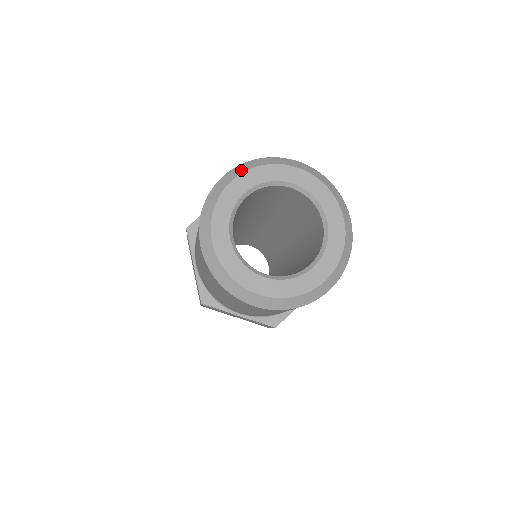
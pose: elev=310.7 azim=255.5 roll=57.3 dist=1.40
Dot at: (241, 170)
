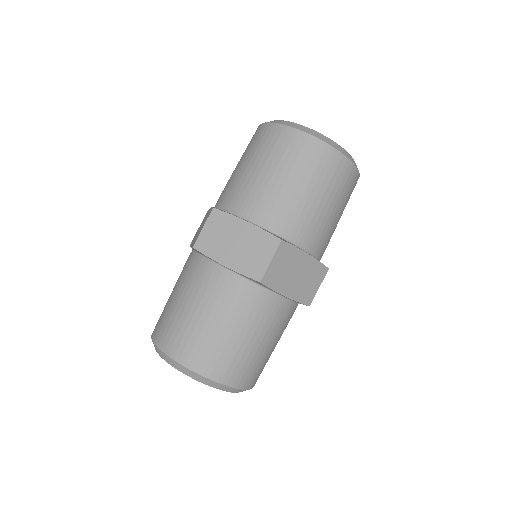
Dot at: occluded
